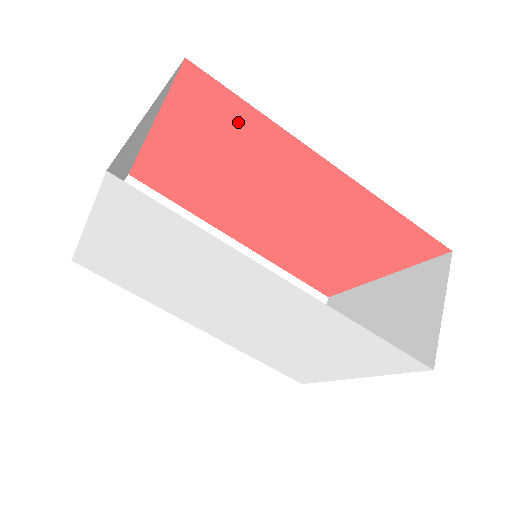
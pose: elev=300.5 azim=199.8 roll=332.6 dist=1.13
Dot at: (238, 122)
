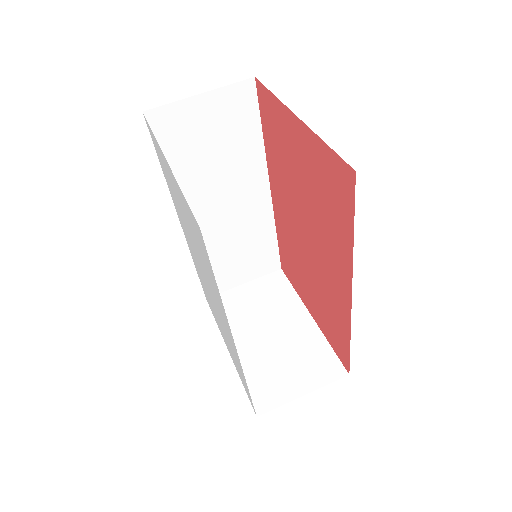
Dot at: (339, 216)
